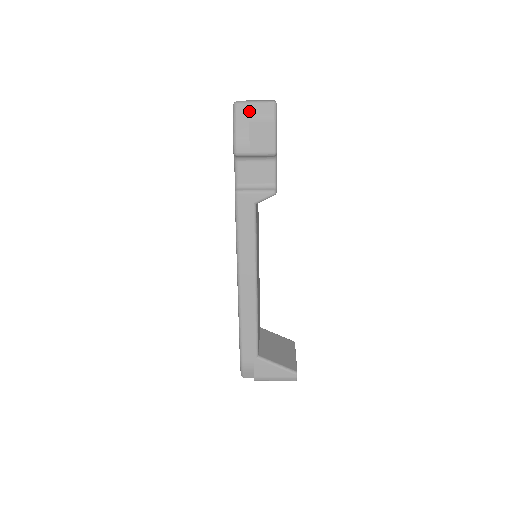
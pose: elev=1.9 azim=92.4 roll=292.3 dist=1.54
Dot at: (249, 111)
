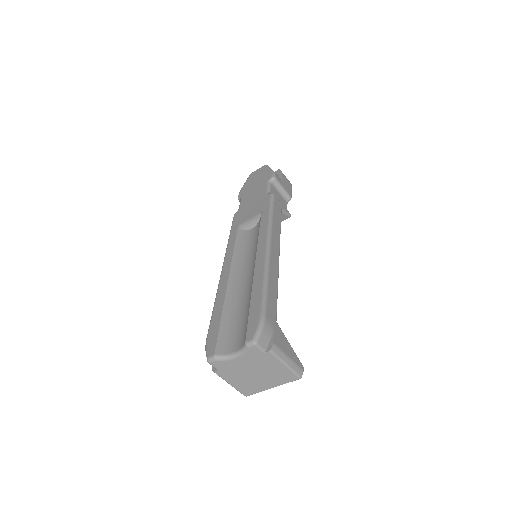
Dot at: (280, 170)
